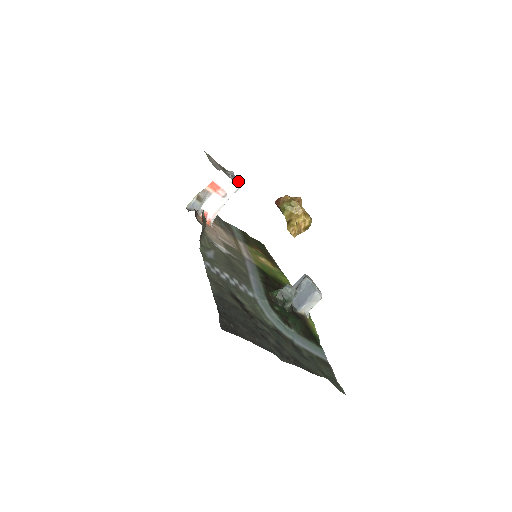
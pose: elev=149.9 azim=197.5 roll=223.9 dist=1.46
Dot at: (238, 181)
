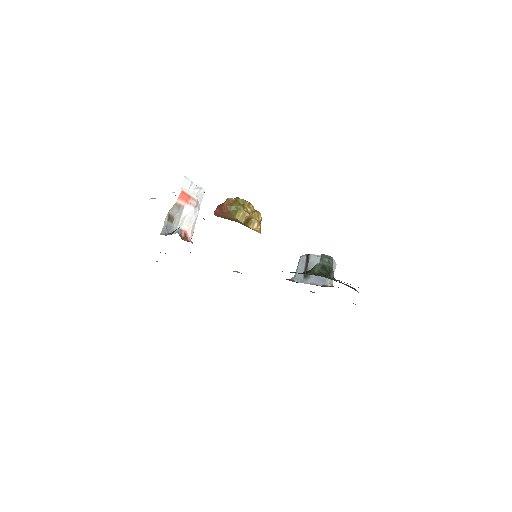
Dot at: occluded
